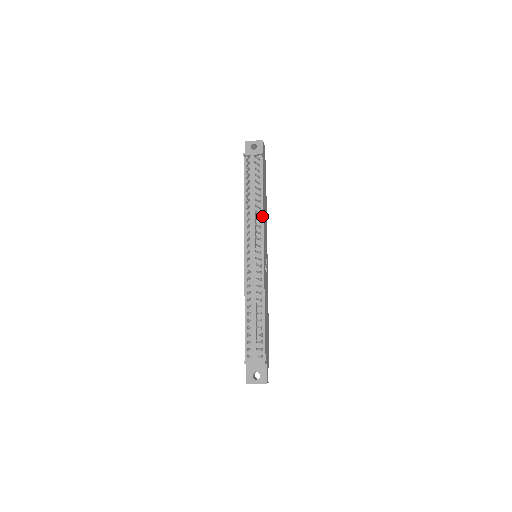
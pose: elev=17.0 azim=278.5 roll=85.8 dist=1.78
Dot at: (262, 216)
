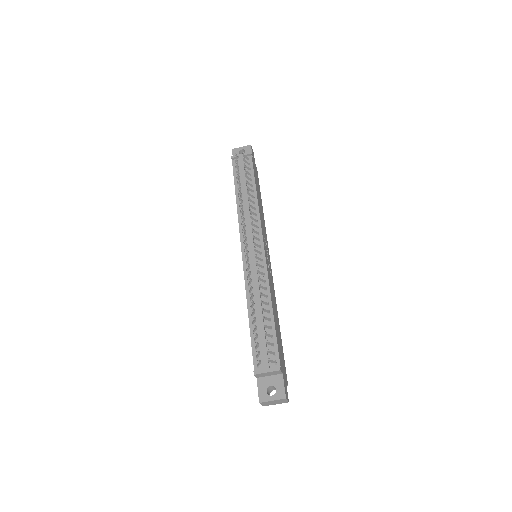
Dot at: (258, 210)
